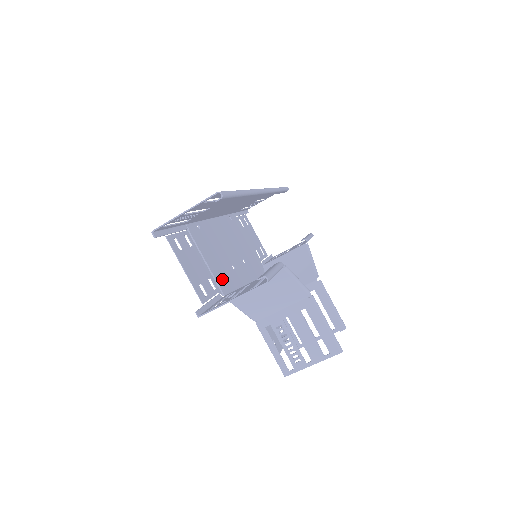
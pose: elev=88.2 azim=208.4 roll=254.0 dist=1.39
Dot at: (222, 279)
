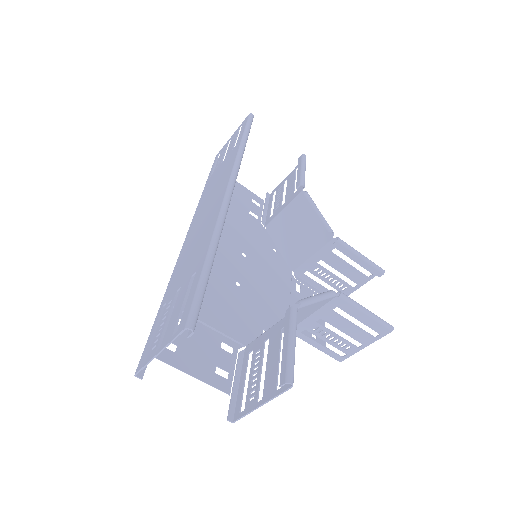
Dot at: (234, 324)
